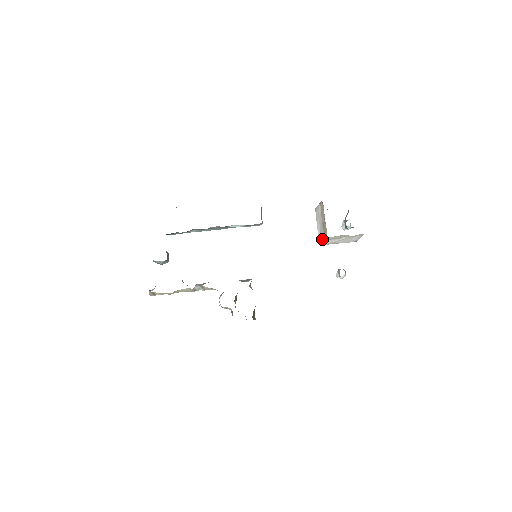
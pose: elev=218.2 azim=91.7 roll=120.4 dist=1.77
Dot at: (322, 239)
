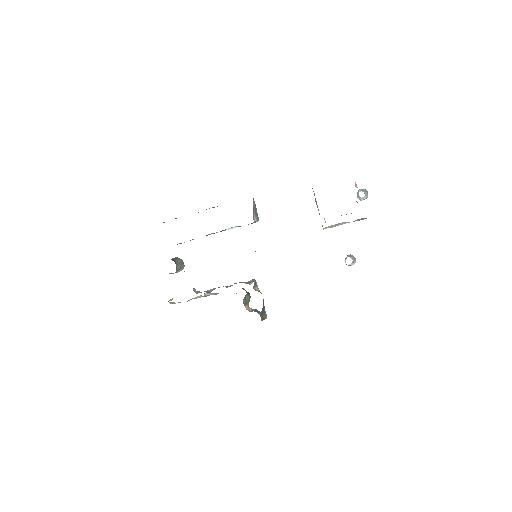
Dot at: occluded
